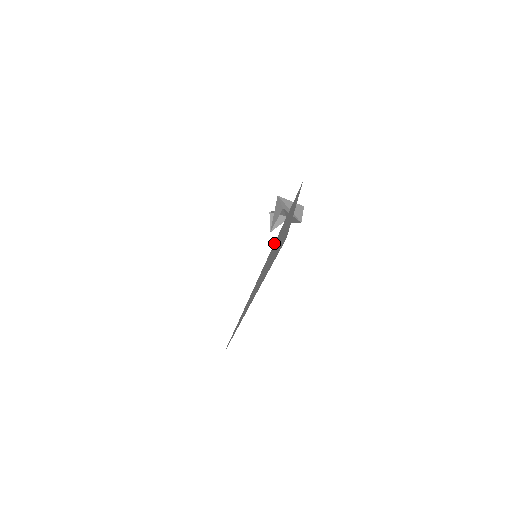
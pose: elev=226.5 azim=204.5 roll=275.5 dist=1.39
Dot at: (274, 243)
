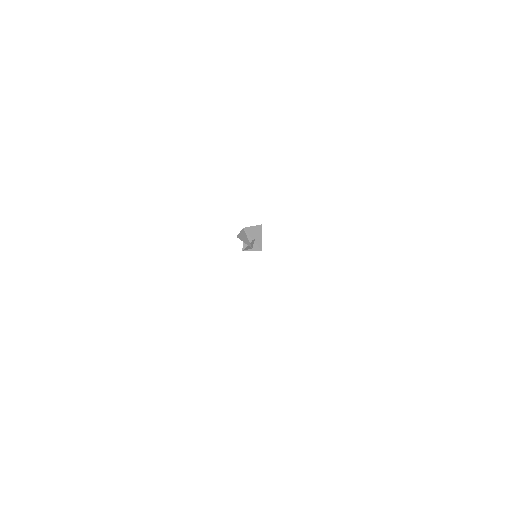
Dot at: occluded
